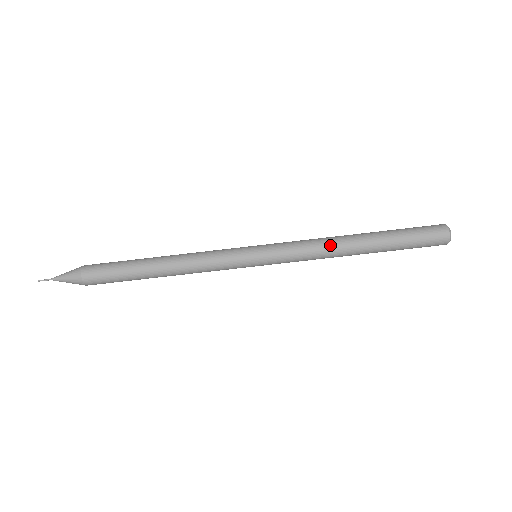
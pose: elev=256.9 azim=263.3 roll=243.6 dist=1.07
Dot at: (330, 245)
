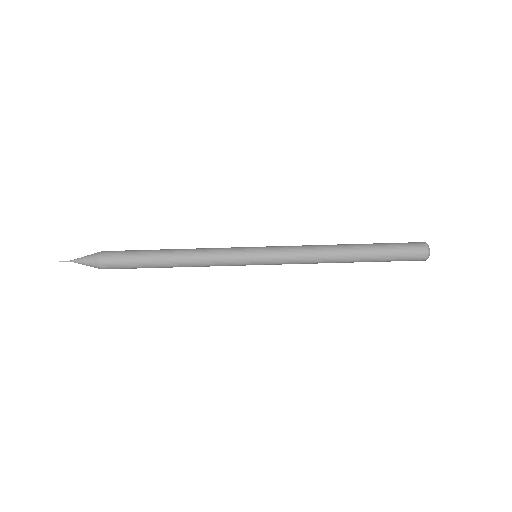
Dot at: (322, 251)
